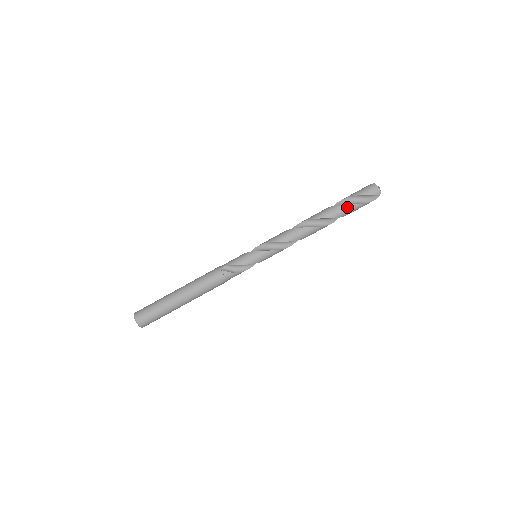
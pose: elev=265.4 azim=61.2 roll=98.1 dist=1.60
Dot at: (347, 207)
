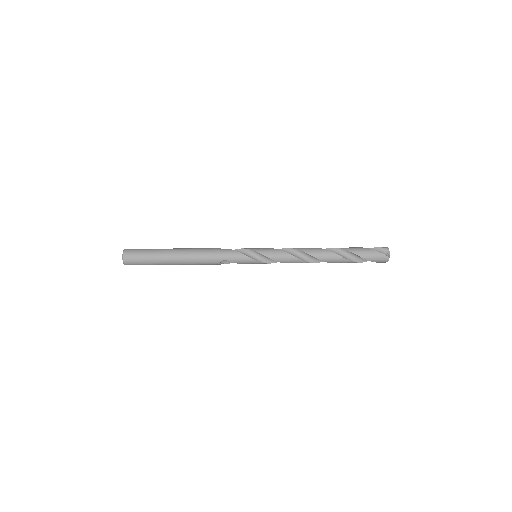
Dot at: (353, 248)
